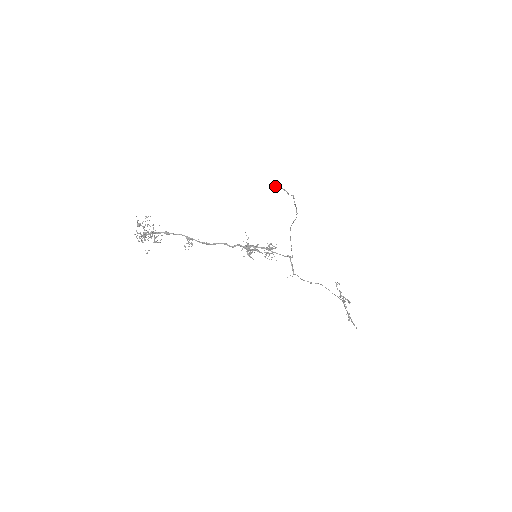
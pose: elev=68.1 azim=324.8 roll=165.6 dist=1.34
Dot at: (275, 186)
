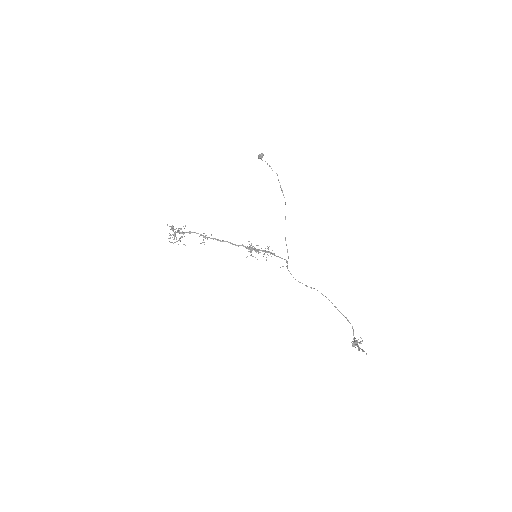
Dot at: (260, 154)
